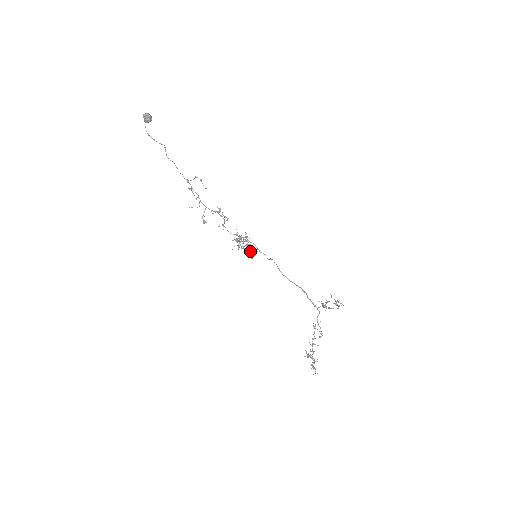
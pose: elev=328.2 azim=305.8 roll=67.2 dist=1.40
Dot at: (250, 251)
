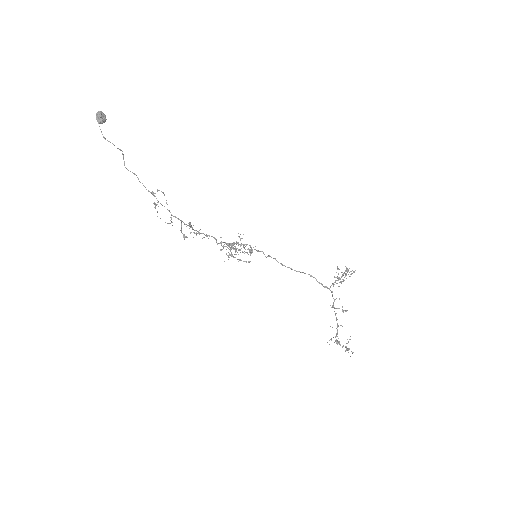
Dot at: (251, 251)
